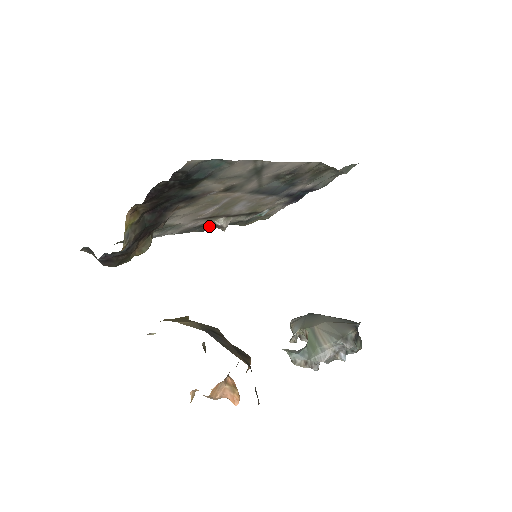
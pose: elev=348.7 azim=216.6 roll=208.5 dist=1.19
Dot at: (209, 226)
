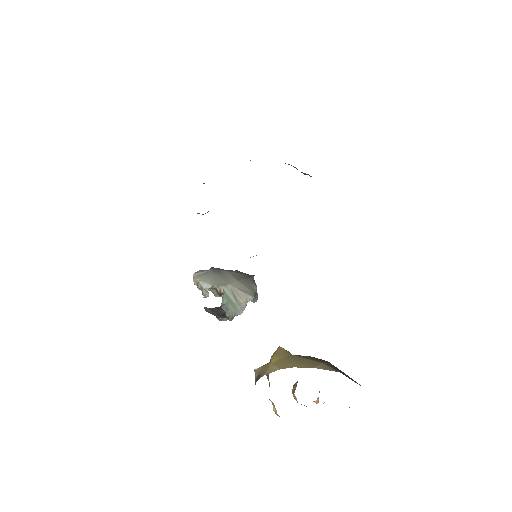
Dot at: occluded
